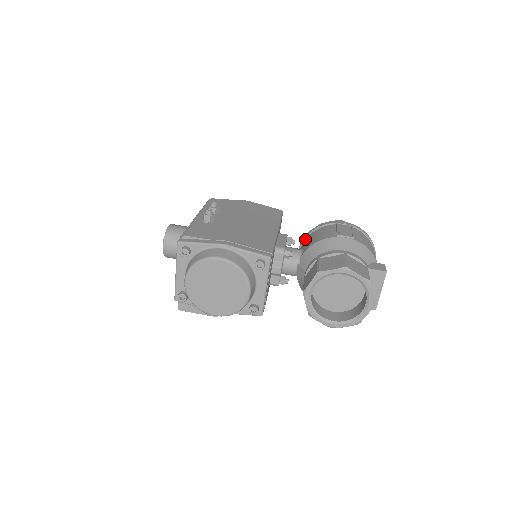
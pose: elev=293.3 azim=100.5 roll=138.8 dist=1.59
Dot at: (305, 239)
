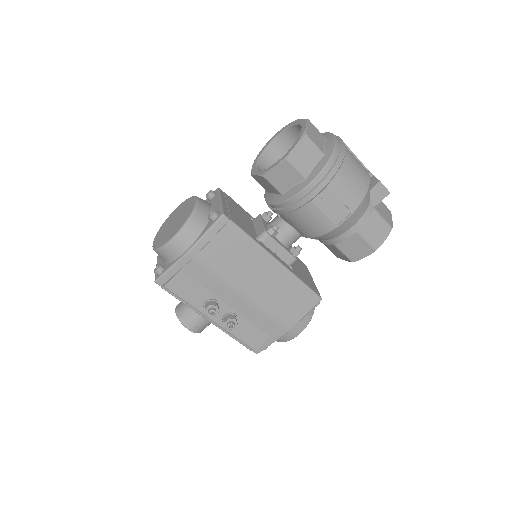
Dot at: (281, 215)
